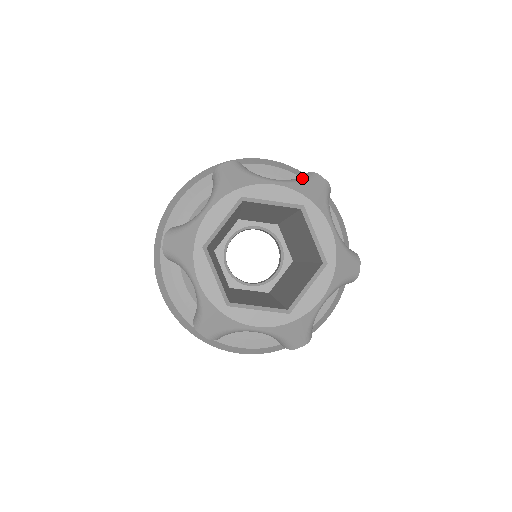
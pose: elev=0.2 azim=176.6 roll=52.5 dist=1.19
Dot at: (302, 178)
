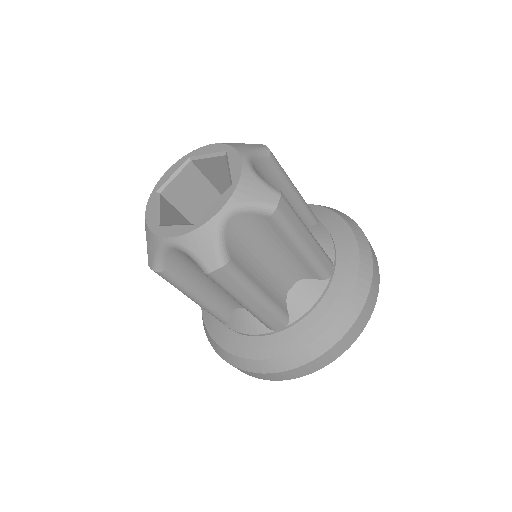
Dot at: occluded
